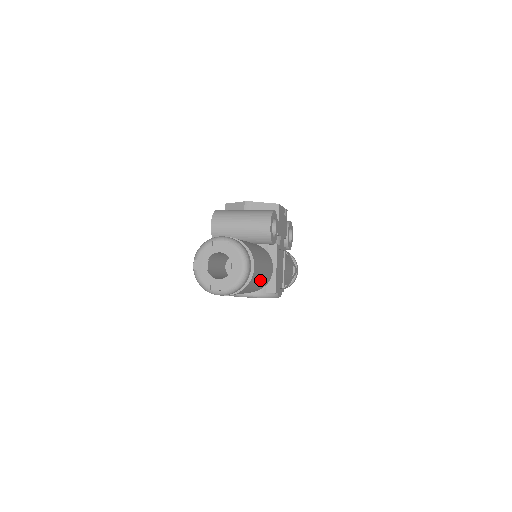
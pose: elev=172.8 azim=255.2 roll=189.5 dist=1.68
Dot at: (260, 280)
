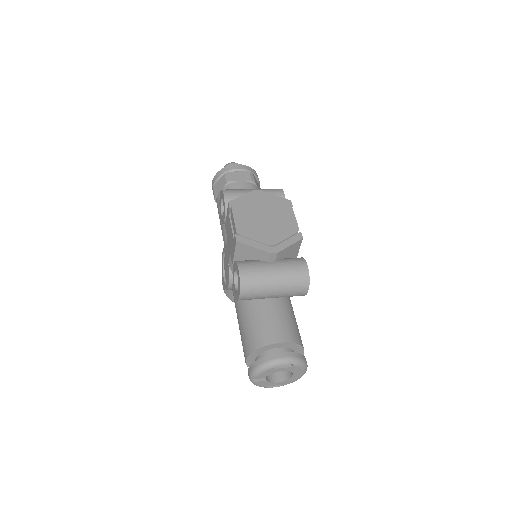
Dot at: occluded
